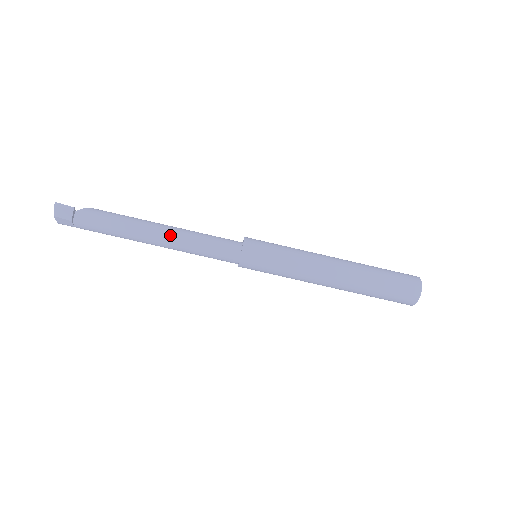
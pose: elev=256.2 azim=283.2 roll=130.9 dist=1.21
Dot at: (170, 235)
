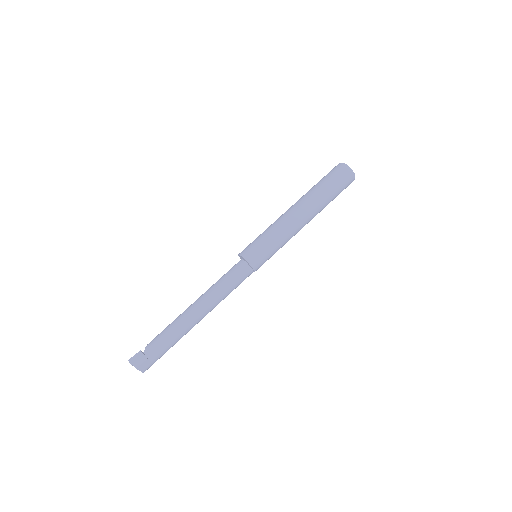
Dot at: (203, 300)
